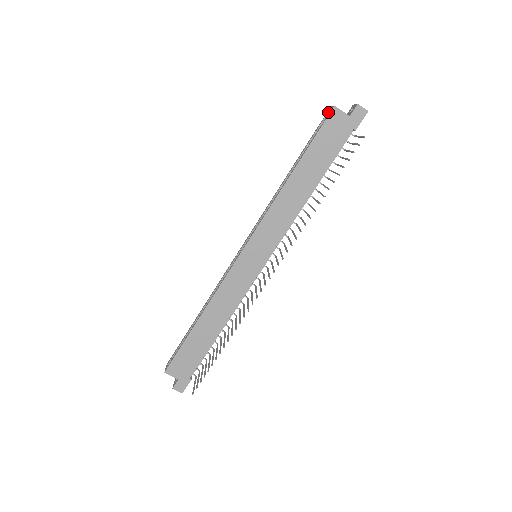
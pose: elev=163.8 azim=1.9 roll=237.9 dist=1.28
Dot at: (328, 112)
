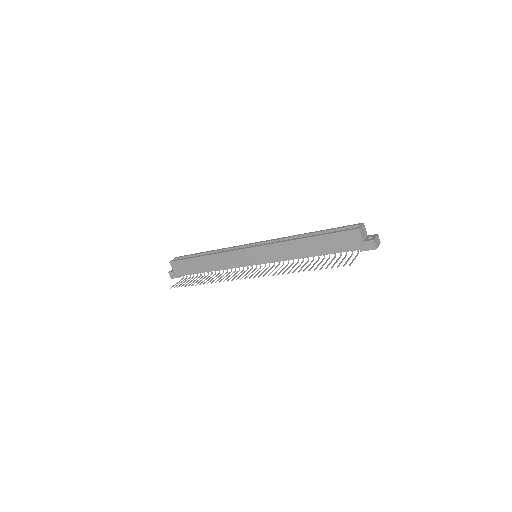
Dot at: (357, 225)
